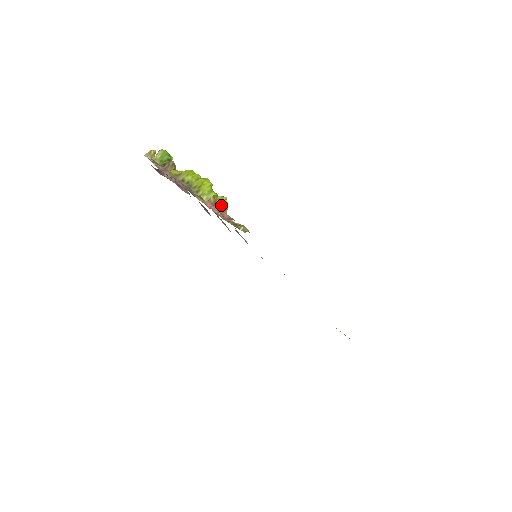
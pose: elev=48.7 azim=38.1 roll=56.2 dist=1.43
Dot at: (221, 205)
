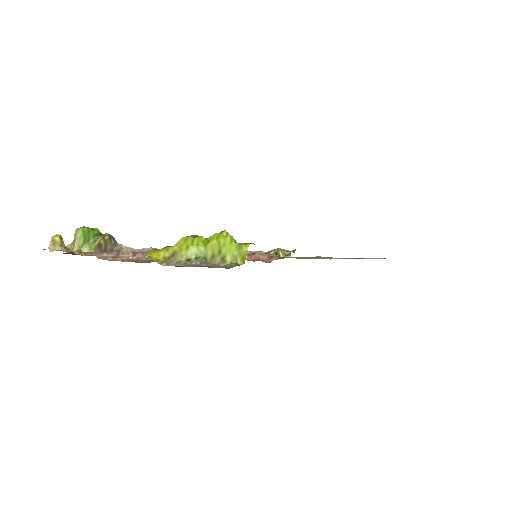
Dot at: occluded
